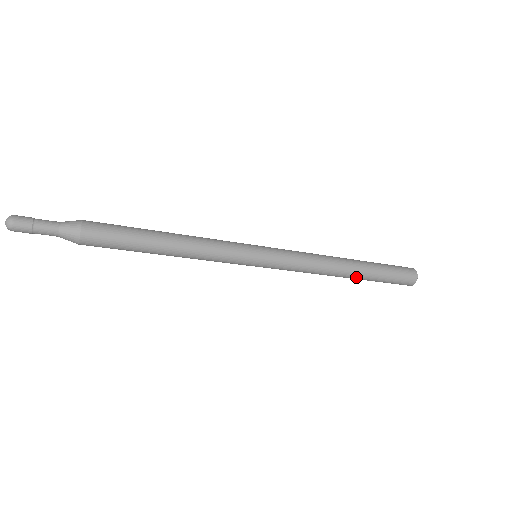
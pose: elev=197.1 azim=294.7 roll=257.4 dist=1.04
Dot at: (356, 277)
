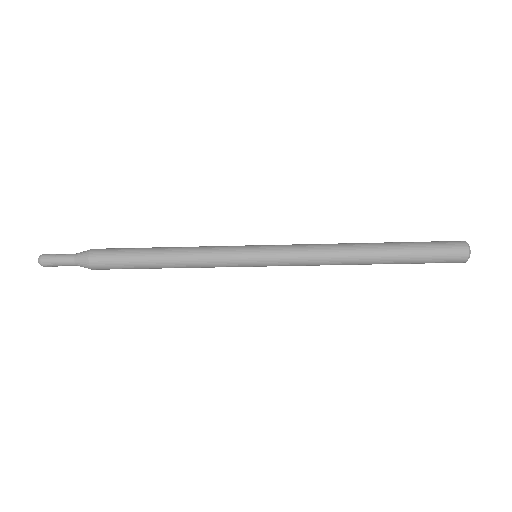
Dot at: occluded
